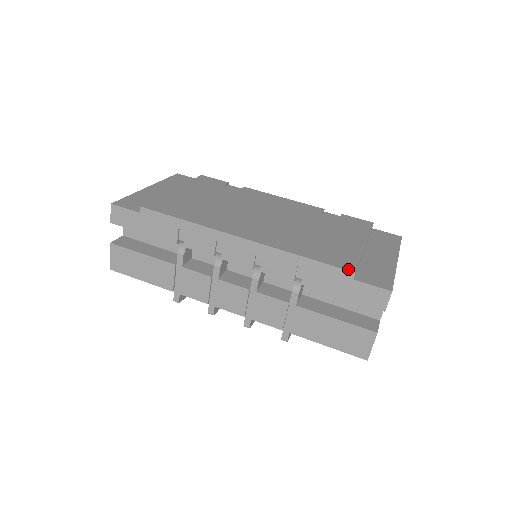
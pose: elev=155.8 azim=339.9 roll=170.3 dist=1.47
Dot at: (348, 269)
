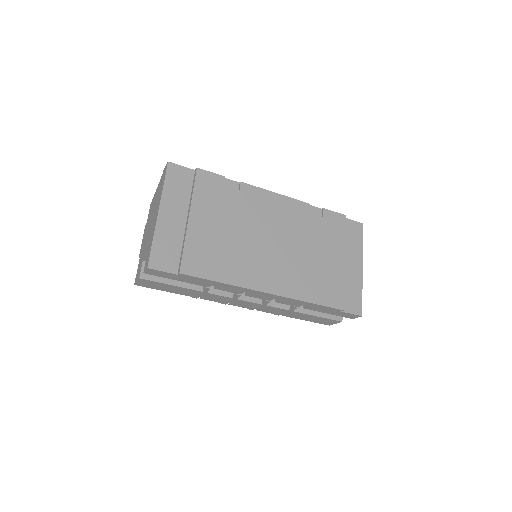
Dot at: (339, 308)
